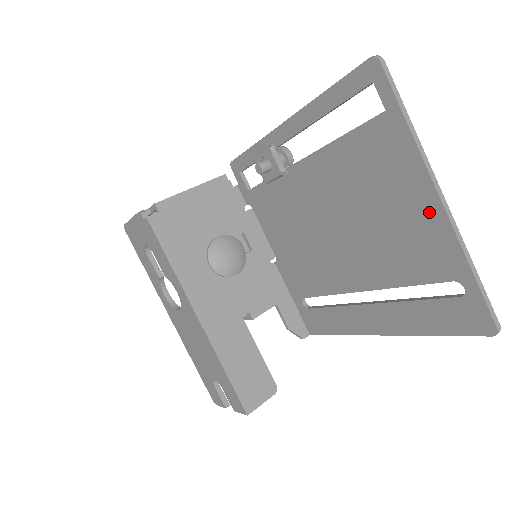
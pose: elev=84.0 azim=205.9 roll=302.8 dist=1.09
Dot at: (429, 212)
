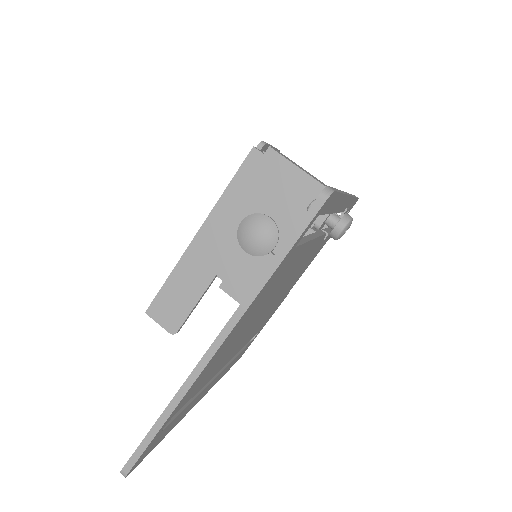
Dot at: occluded
